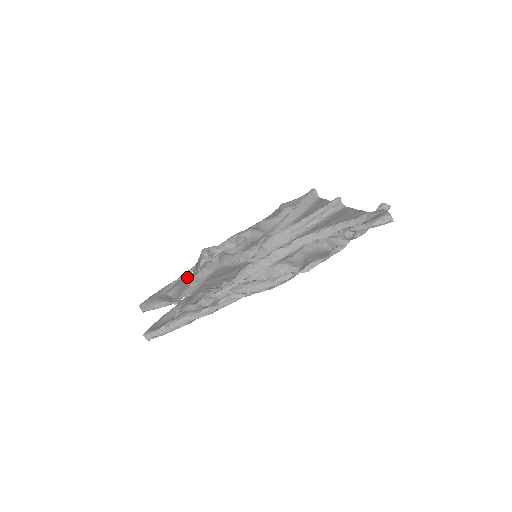
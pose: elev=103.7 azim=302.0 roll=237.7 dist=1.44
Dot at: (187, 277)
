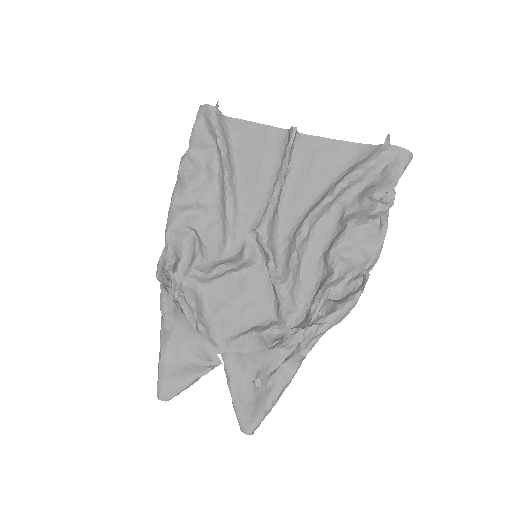
Dot at: (181, 327)
